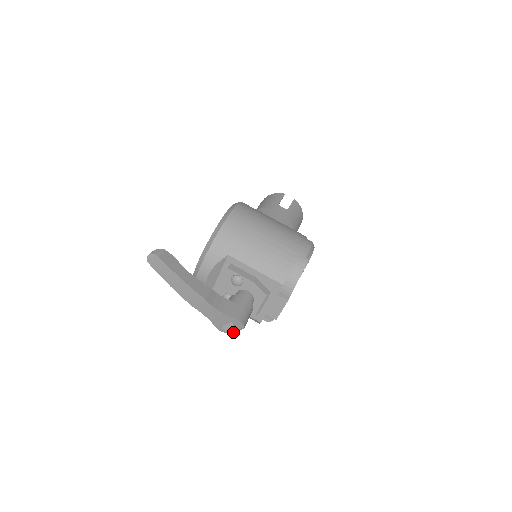
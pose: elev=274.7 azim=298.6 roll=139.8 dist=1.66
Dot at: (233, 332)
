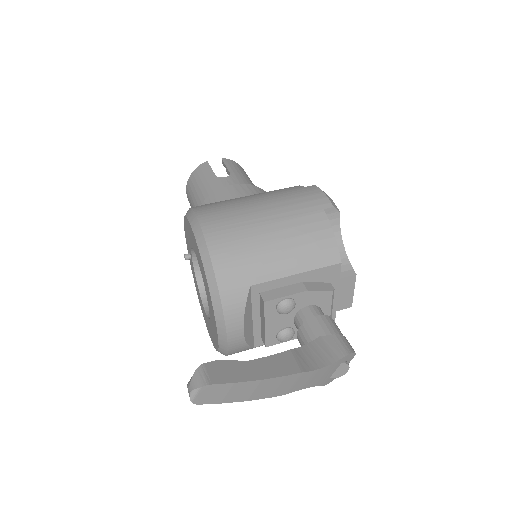
Dot at: occluded
